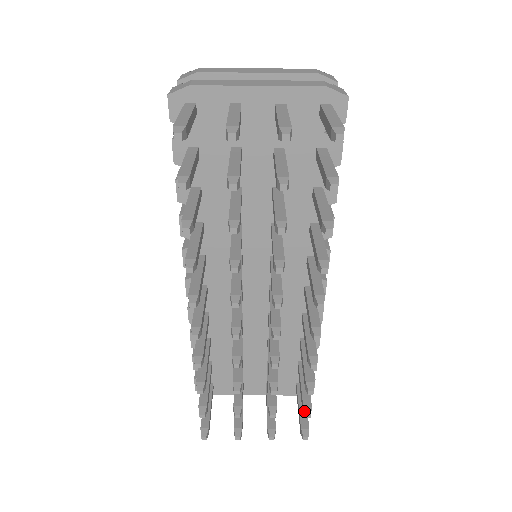
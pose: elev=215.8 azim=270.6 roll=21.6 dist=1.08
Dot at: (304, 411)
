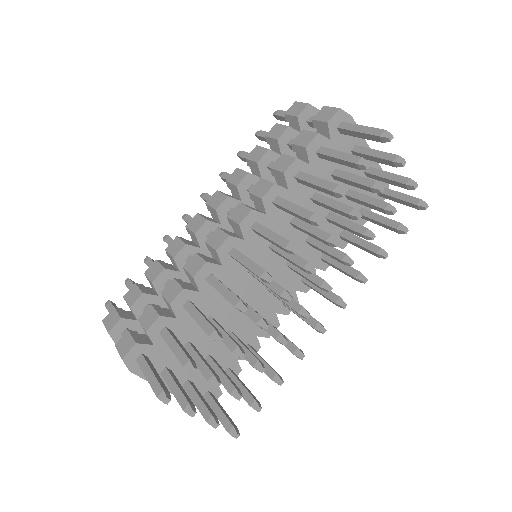
Dot at: (257, 403)
